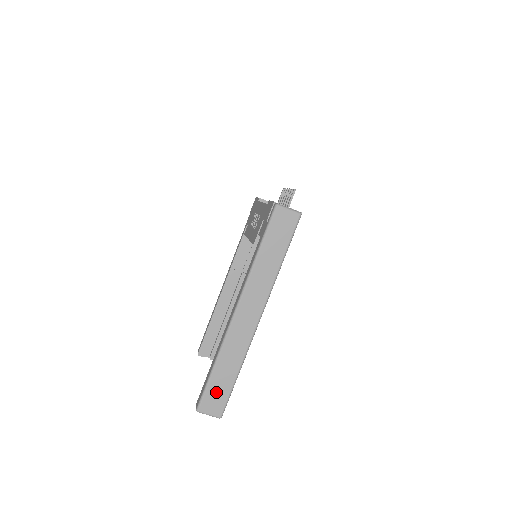
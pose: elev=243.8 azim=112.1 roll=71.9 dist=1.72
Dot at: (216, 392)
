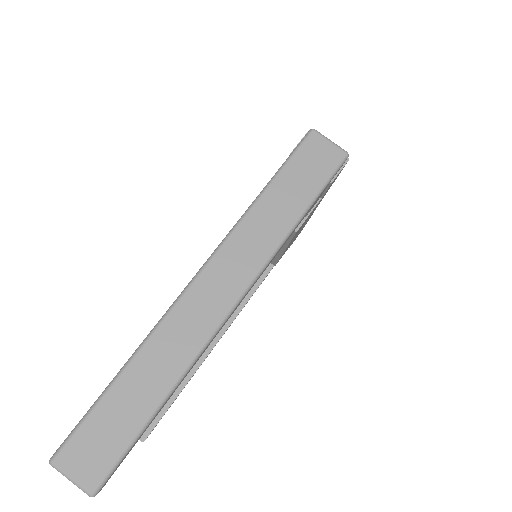
Dot at: (104, 430)
